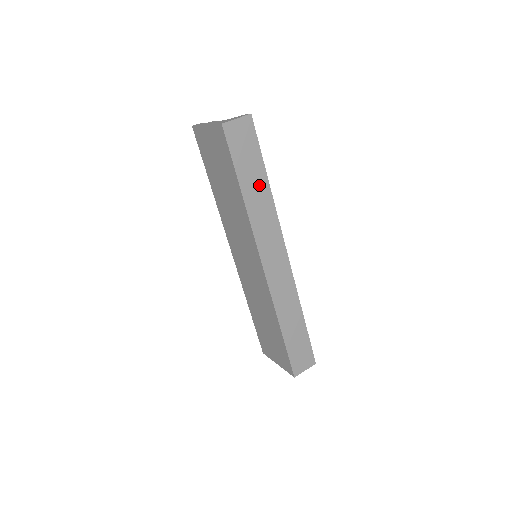
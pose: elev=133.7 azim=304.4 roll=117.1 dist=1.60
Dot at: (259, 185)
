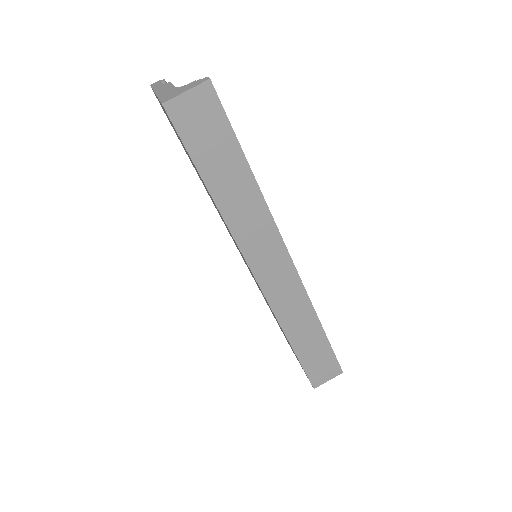
Dot at: (238, 181)
